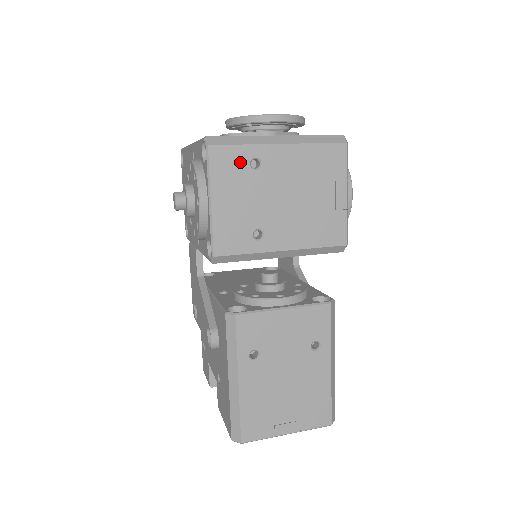
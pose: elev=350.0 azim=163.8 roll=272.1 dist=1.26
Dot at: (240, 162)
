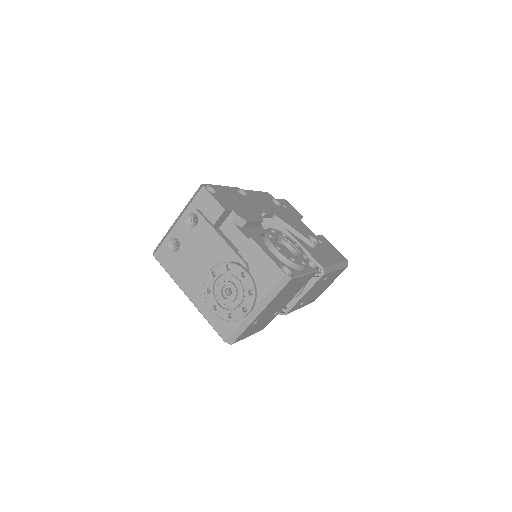
Dot at: (249, 329)
